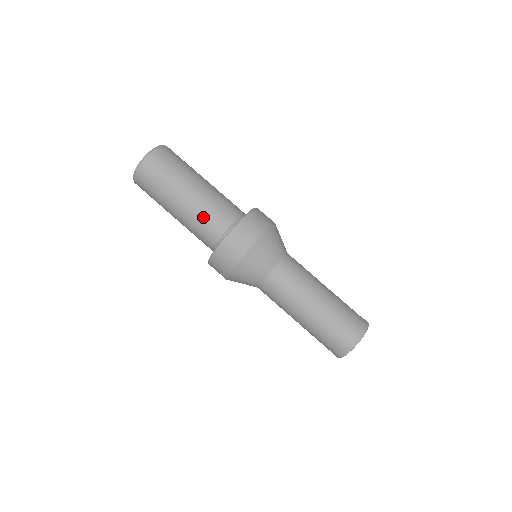
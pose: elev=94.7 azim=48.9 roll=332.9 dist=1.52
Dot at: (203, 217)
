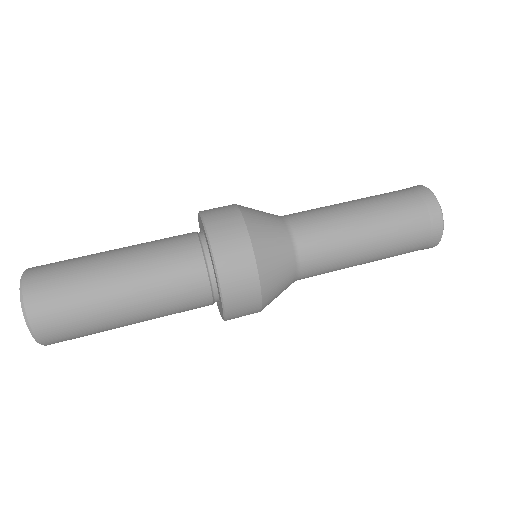
Dot at: (158, 247)
